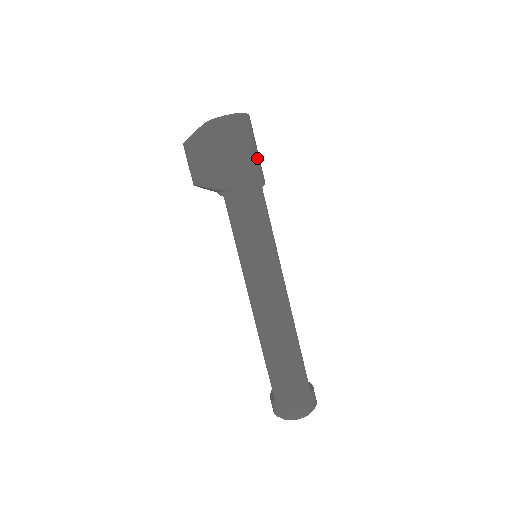
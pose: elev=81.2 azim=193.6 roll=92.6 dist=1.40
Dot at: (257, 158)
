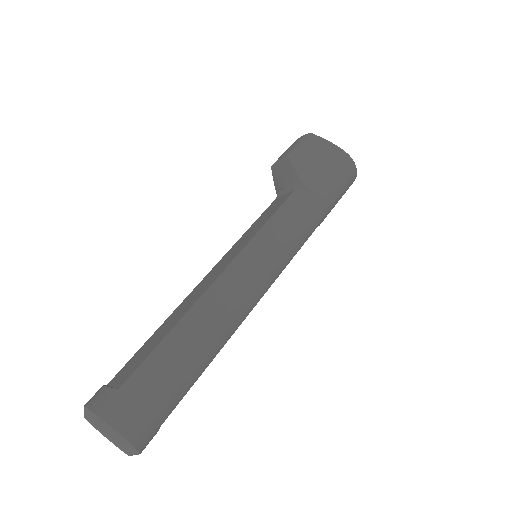
Dot at: (334, 206)
